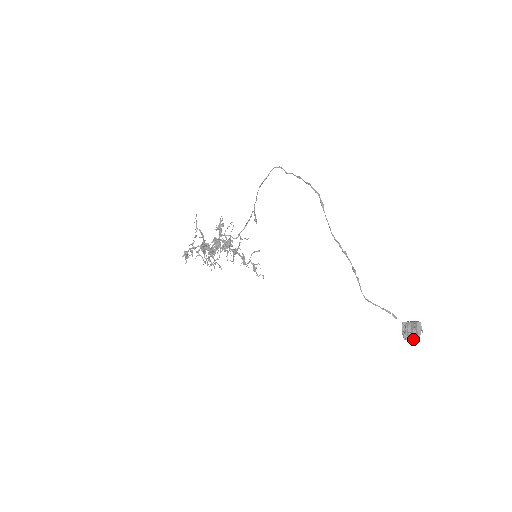
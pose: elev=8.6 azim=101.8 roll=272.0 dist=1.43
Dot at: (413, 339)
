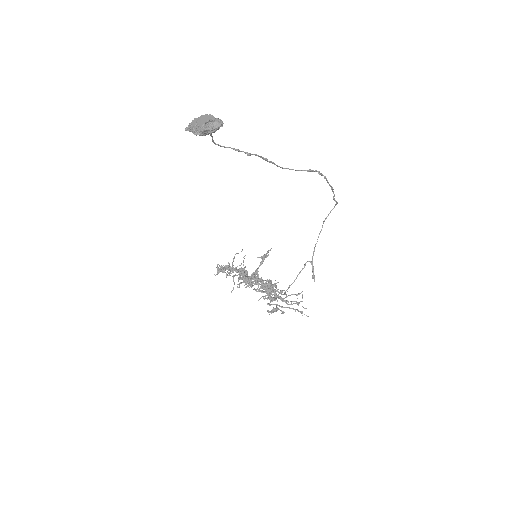
Dot at: (195, 129)
